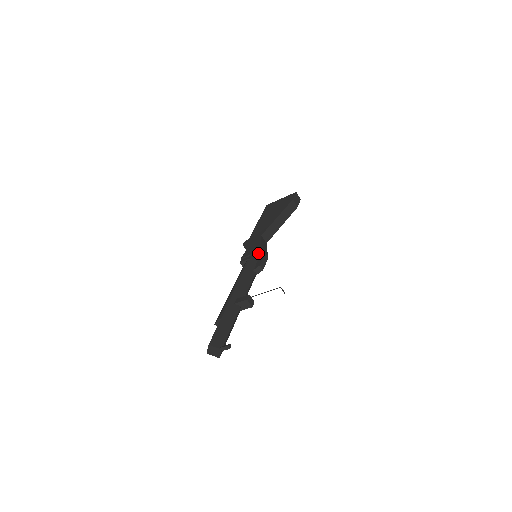
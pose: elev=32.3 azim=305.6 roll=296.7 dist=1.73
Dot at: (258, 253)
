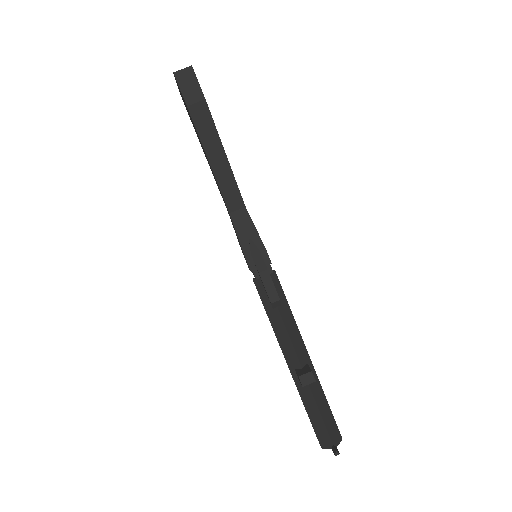
Dot at: occluded
